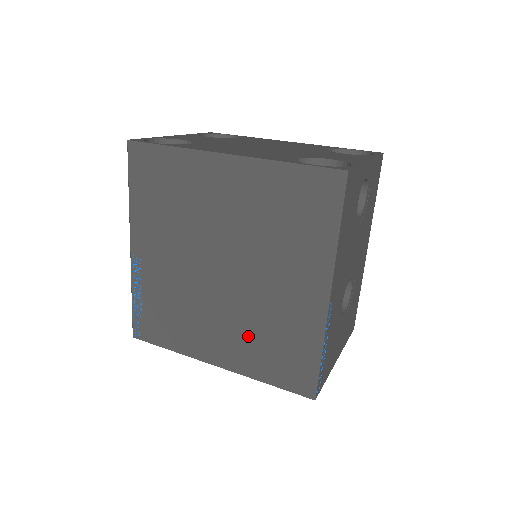
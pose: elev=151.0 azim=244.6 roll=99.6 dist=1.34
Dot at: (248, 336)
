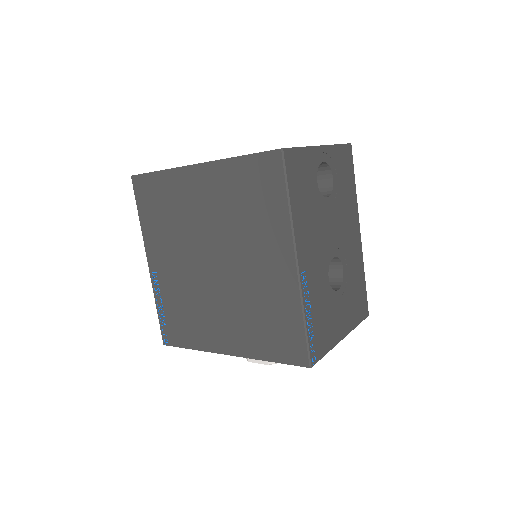
Dot at: (245, 319)
